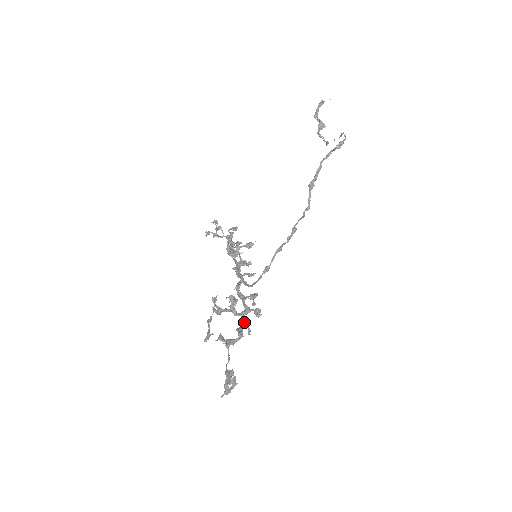
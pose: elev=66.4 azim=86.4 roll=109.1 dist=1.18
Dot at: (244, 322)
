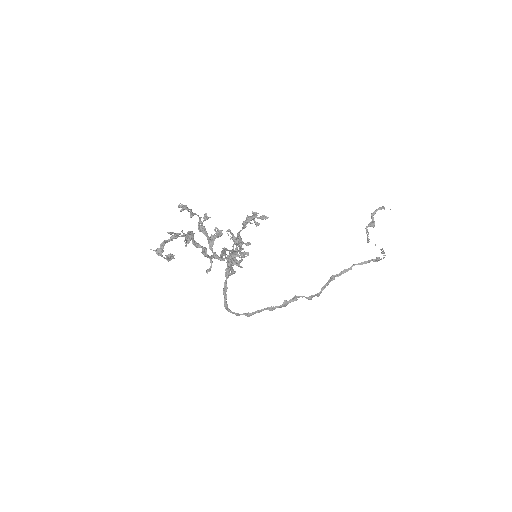
Dot at: (212, 258)
